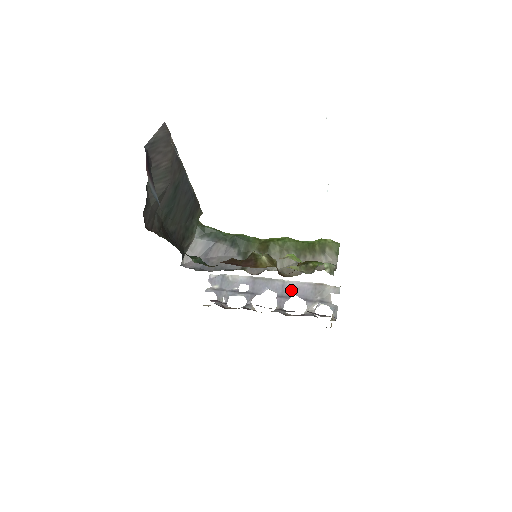
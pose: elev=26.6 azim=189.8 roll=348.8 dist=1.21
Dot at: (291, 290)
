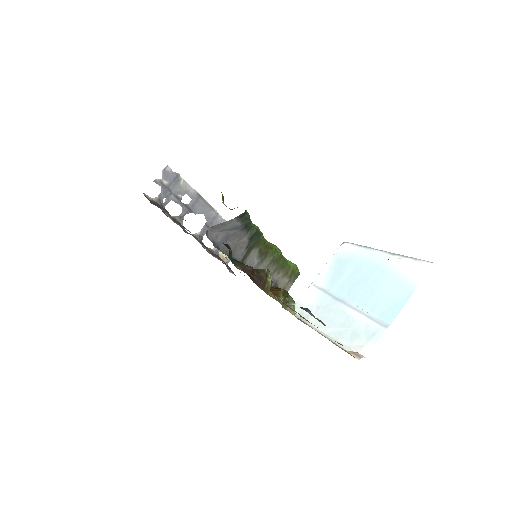
Dot at: occluded
